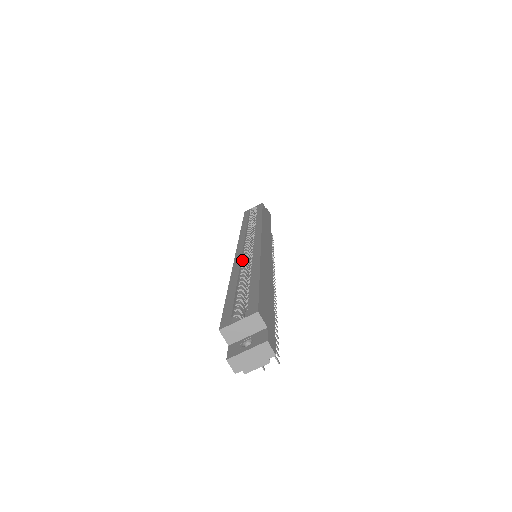
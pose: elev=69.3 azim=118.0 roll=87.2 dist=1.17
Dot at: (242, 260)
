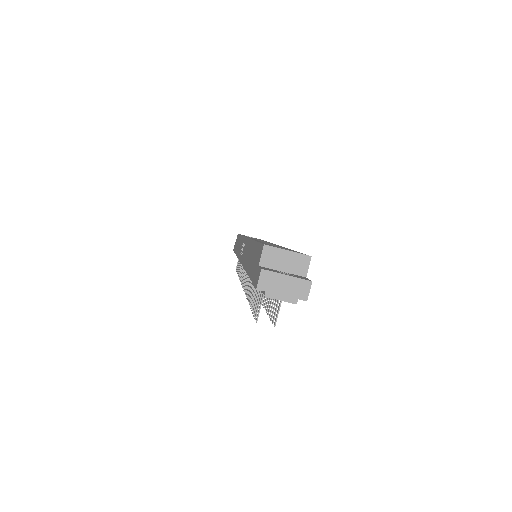
Dot at: occluded
